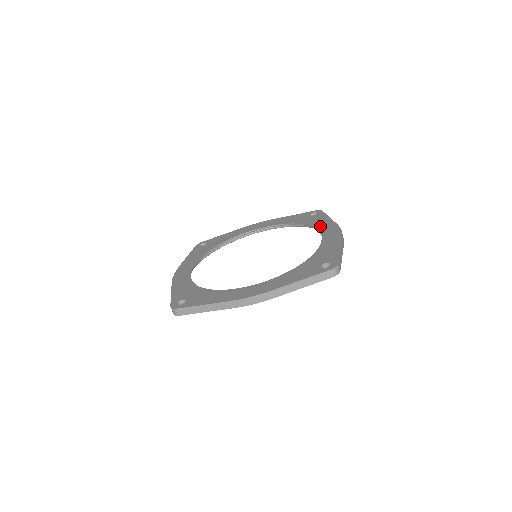
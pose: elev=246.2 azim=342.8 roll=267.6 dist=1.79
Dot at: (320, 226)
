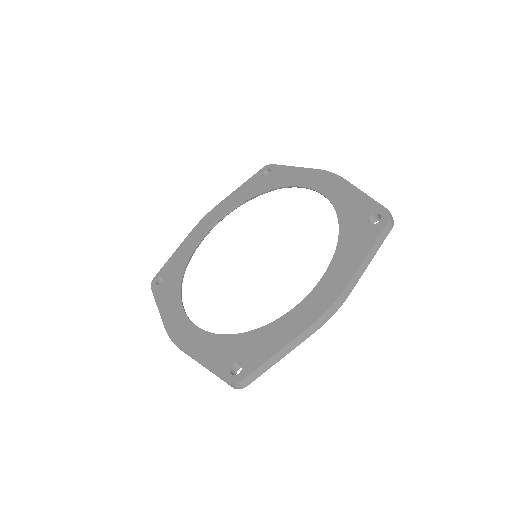
Dot at: (335, 266)
